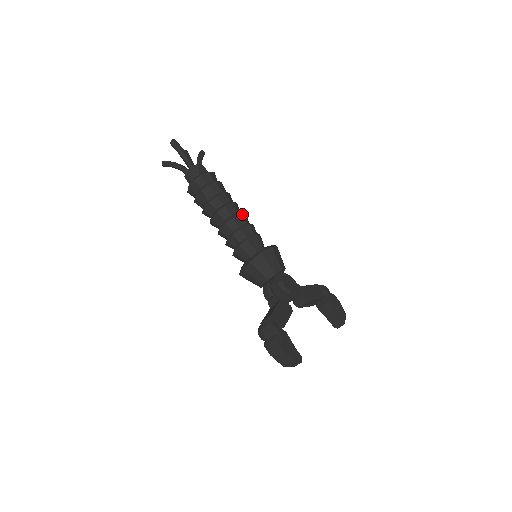
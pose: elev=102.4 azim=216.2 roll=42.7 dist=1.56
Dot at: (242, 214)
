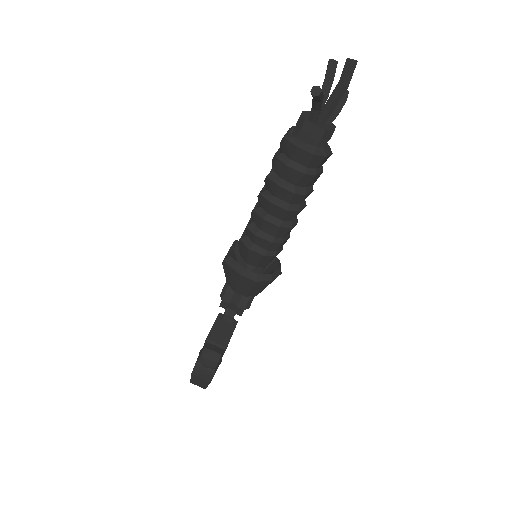
Dot at: occluded
